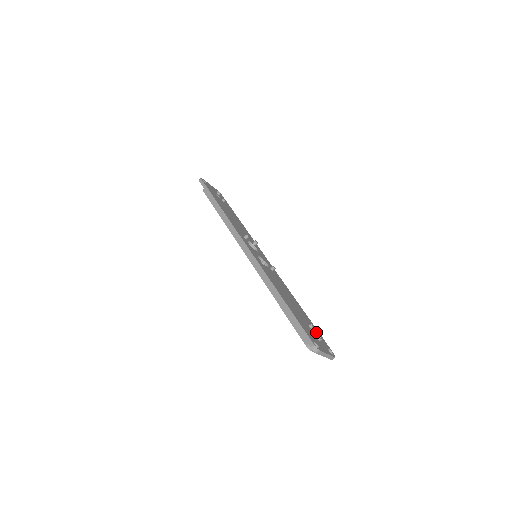
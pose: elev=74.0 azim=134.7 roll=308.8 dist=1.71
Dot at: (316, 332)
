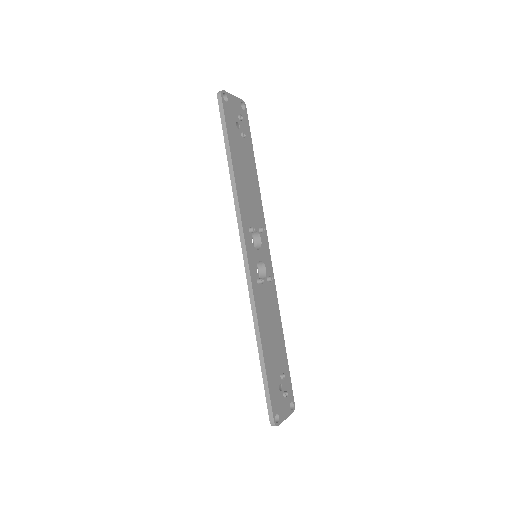
Dot at: (286, 380)
